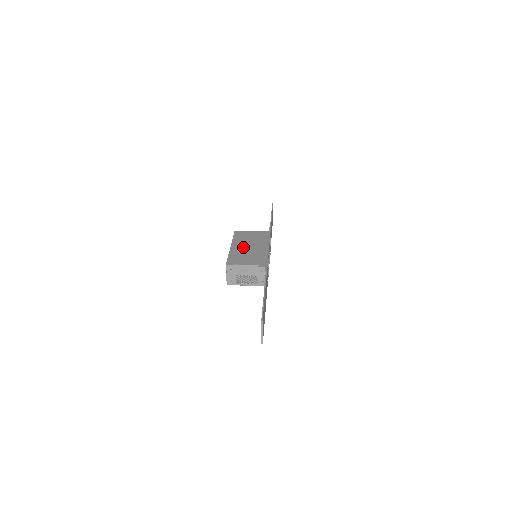
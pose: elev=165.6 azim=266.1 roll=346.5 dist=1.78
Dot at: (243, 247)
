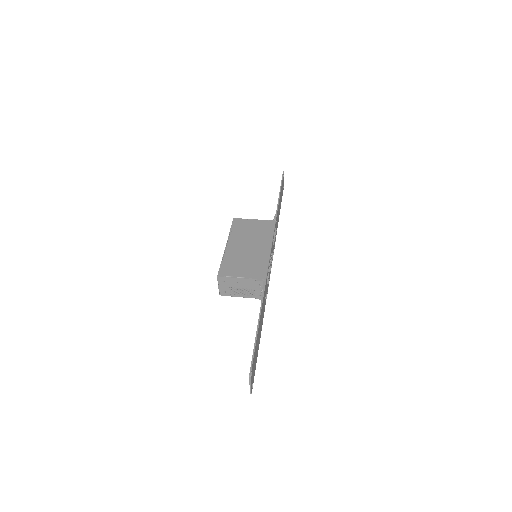
Dot at: (240, 247)
